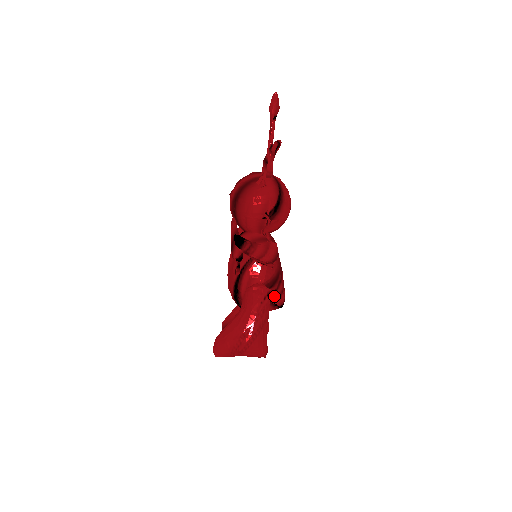
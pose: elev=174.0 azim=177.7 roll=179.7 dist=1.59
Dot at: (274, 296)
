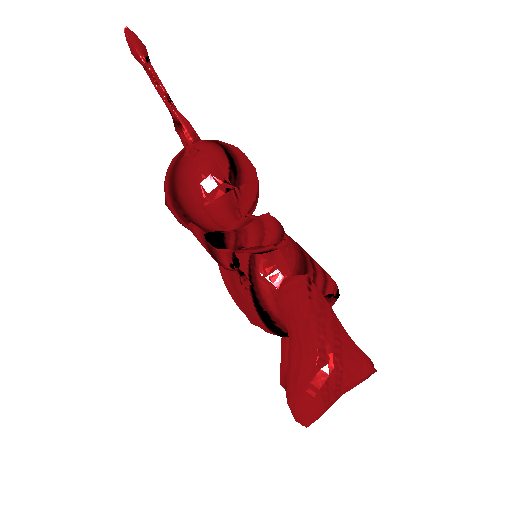
Dot at: (318, 285)
